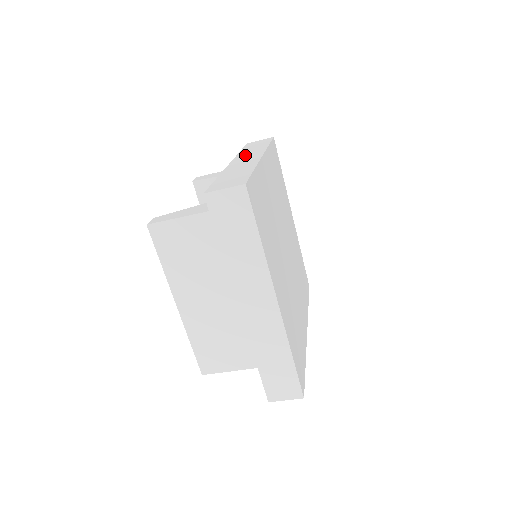
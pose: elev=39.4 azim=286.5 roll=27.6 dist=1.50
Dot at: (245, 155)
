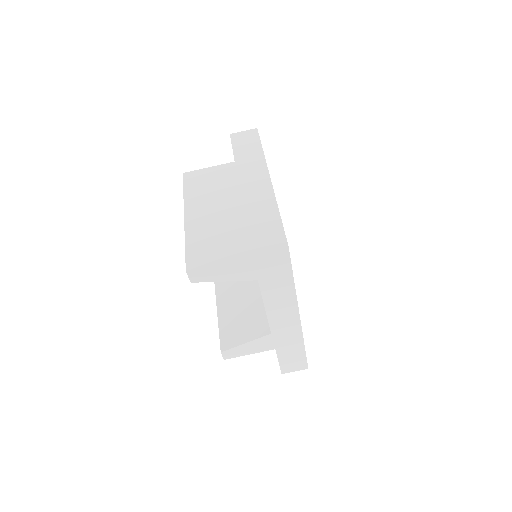
Dot at: occluded
